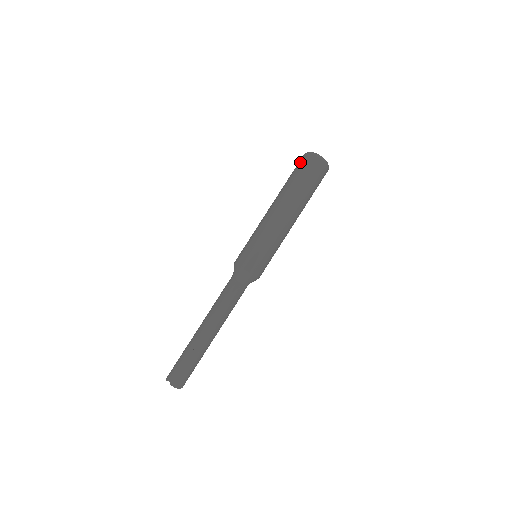
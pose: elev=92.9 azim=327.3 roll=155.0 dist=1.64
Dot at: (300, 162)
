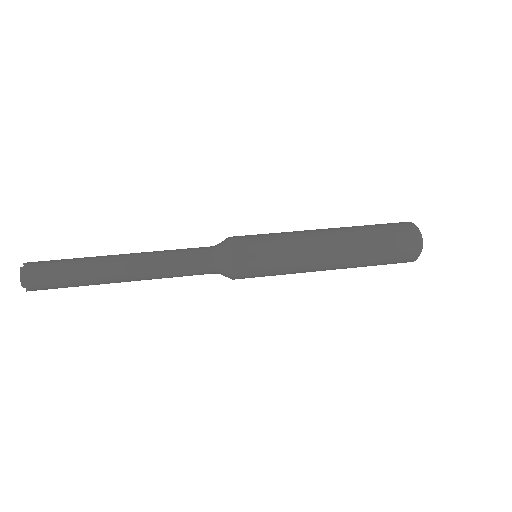
Dot at: occluded
